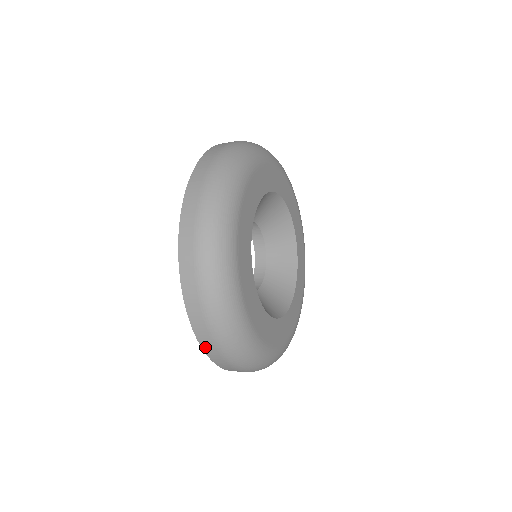
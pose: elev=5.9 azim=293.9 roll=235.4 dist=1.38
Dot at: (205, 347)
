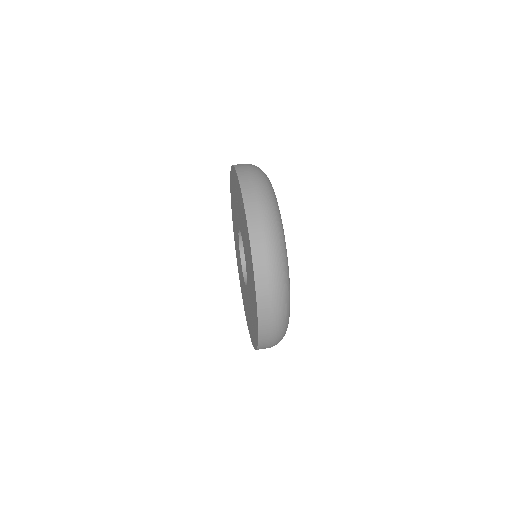
Dot at: occluded
